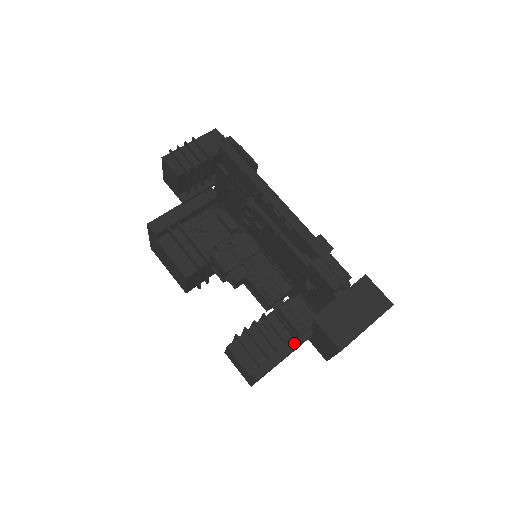
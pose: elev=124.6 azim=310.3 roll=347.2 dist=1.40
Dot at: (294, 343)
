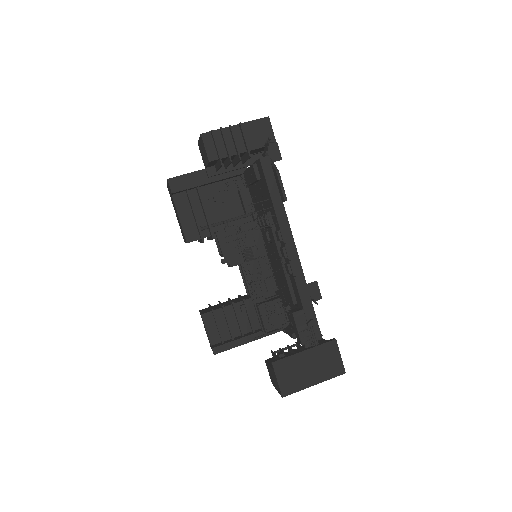
Dot at: (258, 338)
